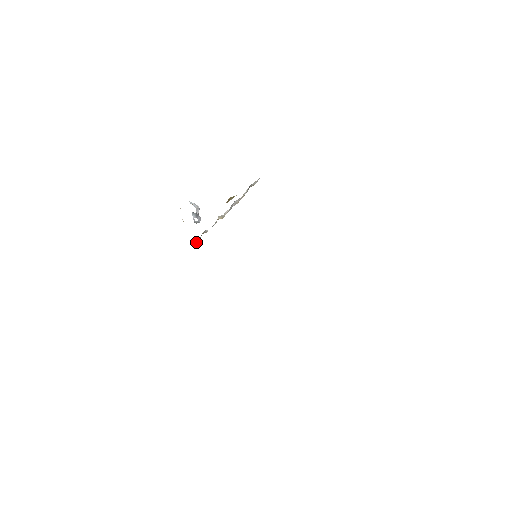
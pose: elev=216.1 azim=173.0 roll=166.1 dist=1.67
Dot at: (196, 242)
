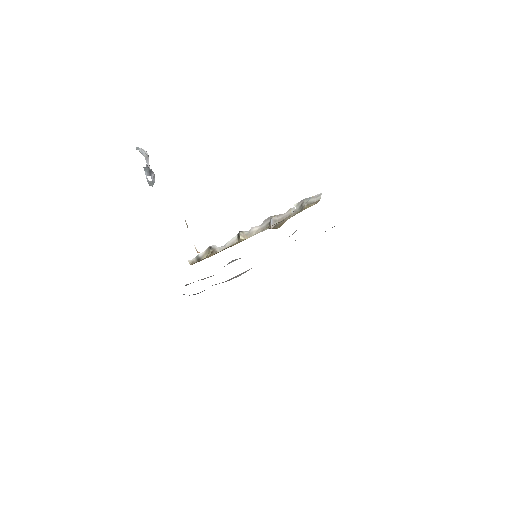
Dot at: (196, 260)
